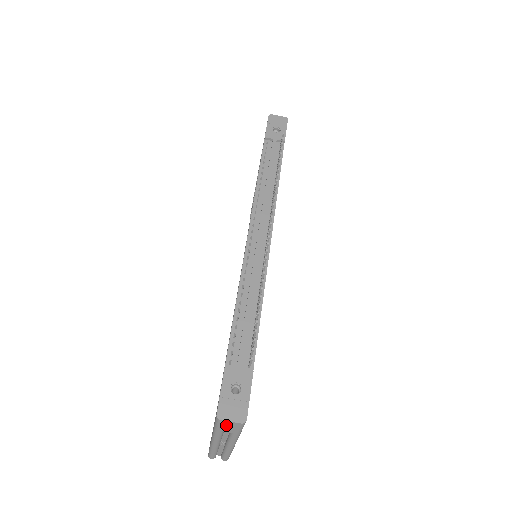
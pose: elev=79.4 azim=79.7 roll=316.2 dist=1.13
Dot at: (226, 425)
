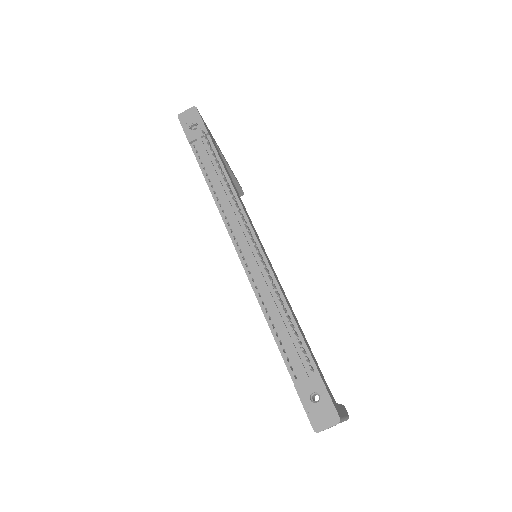
Dot at: occluded
